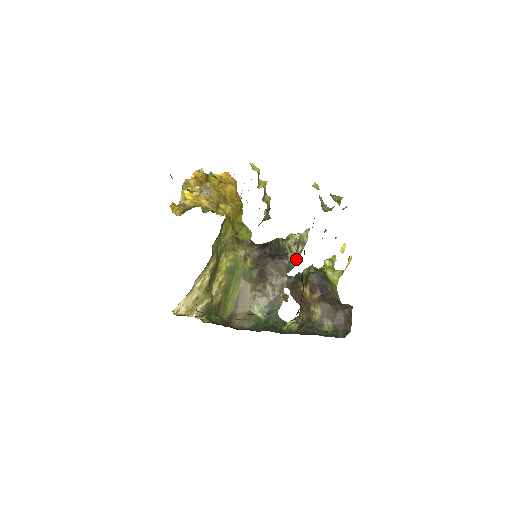
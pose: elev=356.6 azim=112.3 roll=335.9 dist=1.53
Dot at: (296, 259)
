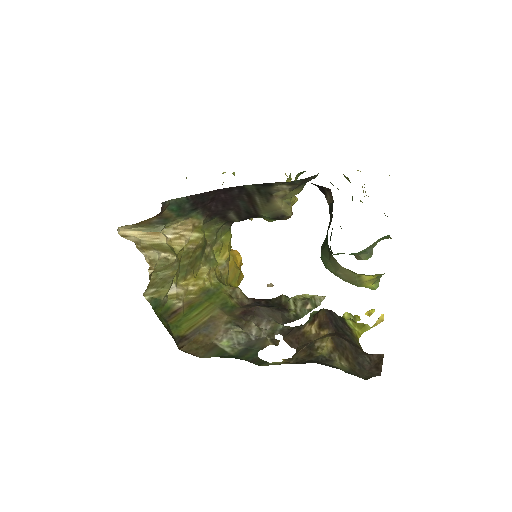
Dot at: (301, 314)
